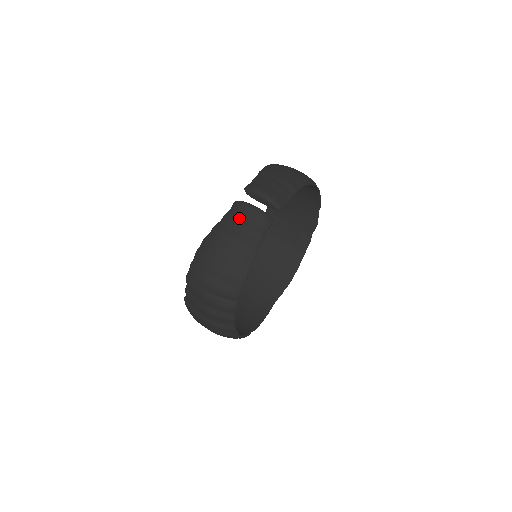
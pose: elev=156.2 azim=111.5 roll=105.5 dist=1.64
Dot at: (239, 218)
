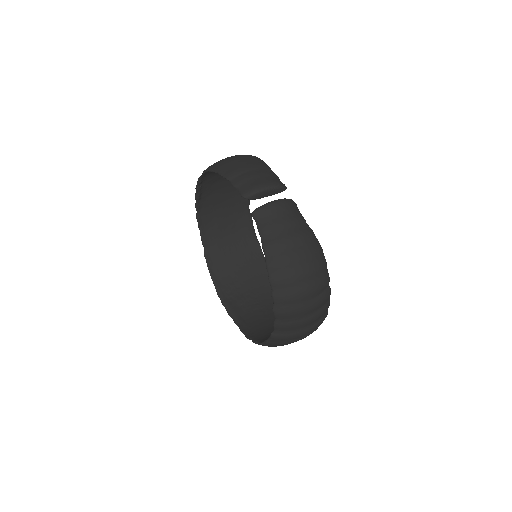
Dot at: (276, 220)
